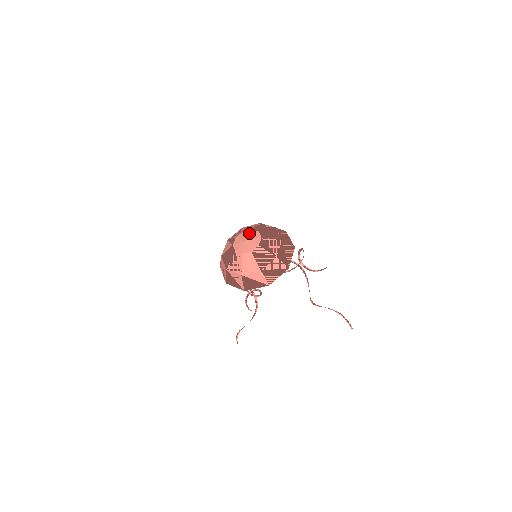
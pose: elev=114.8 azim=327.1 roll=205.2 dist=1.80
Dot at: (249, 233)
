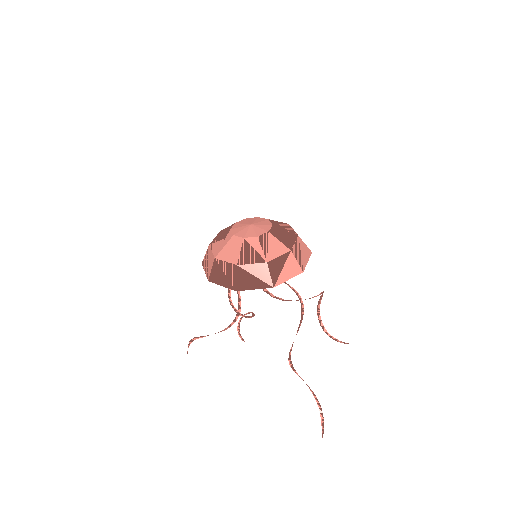
Dot at: (262, 221)
